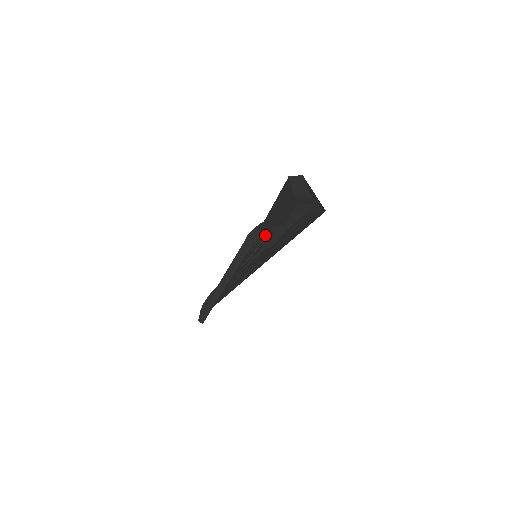
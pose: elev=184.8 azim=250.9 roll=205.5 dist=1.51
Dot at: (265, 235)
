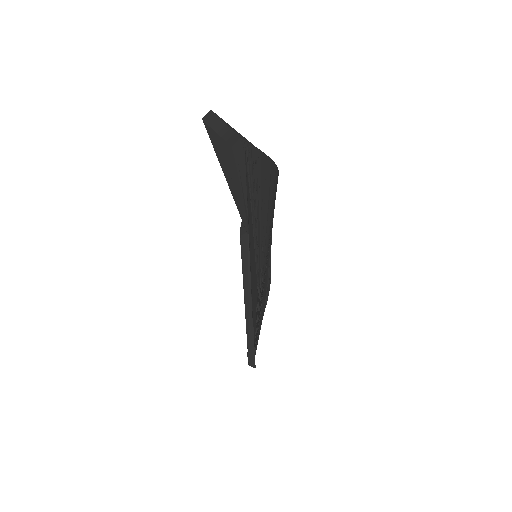
Dot at: occluded
